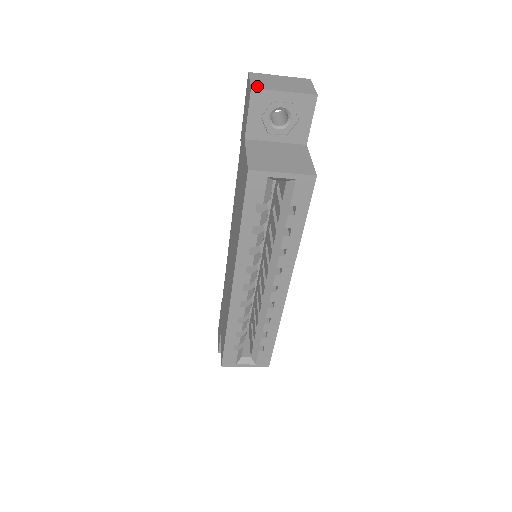
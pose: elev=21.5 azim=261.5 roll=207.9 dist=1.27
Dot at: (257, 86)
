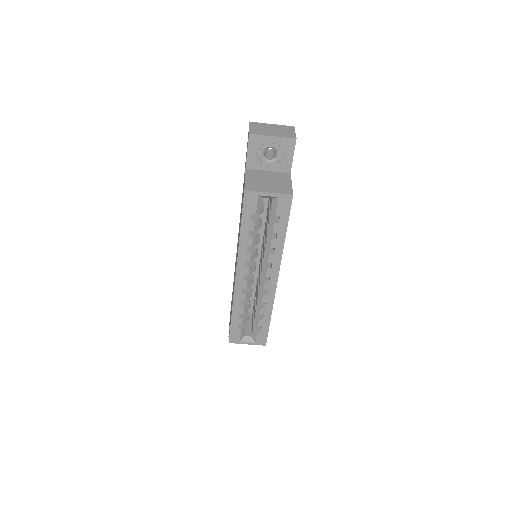
Dot at: (254, 132)
